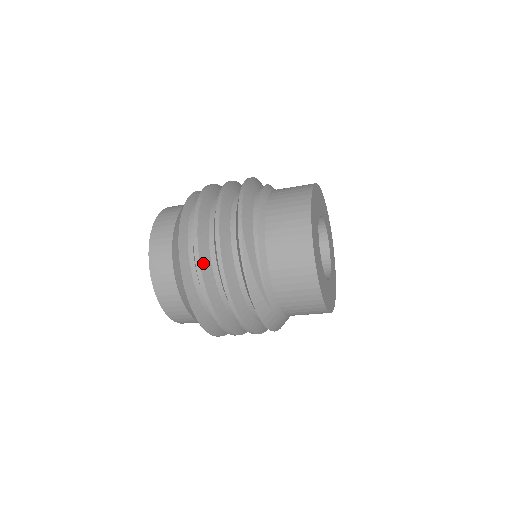
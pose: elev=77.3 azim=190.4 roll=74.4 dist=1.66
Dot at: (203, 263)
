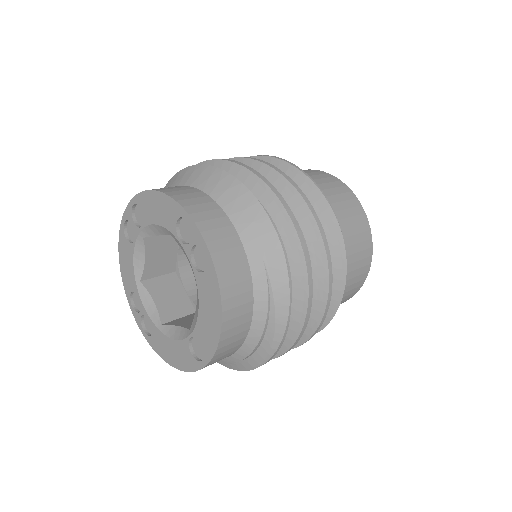
Dot at: (271, 186)
